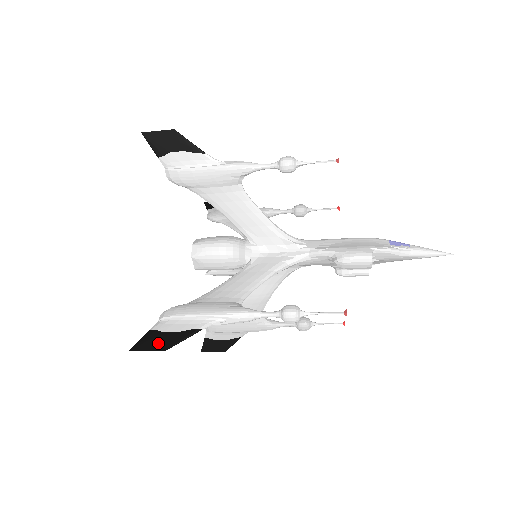
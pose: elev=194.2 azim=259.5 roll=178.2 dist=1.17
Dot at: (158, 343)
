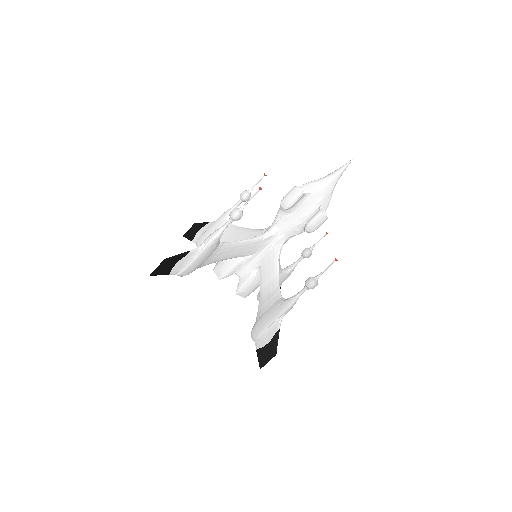
Dot at: (165, 265)
